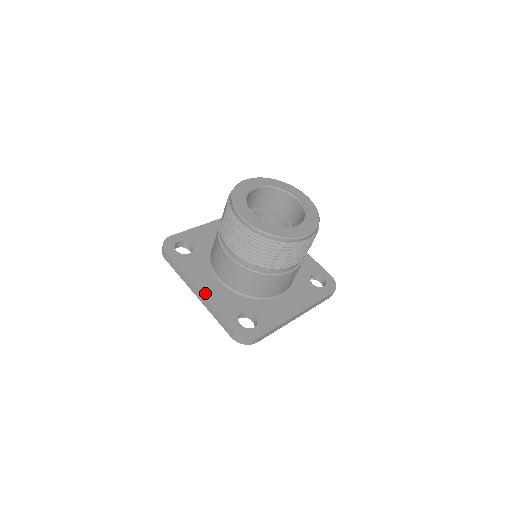
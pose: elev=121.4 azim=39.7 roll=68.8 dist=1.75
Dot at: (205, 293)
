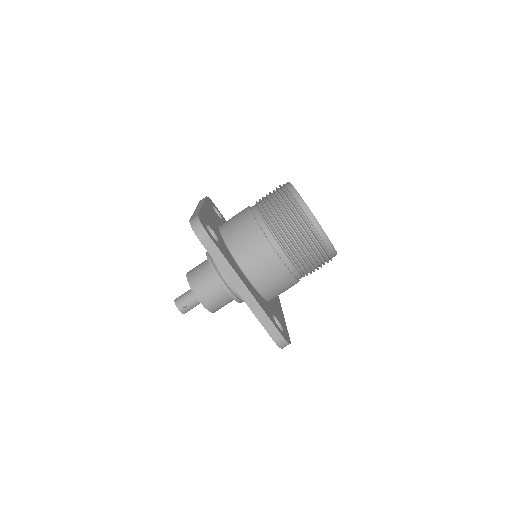
Dot at: (205, 209)
